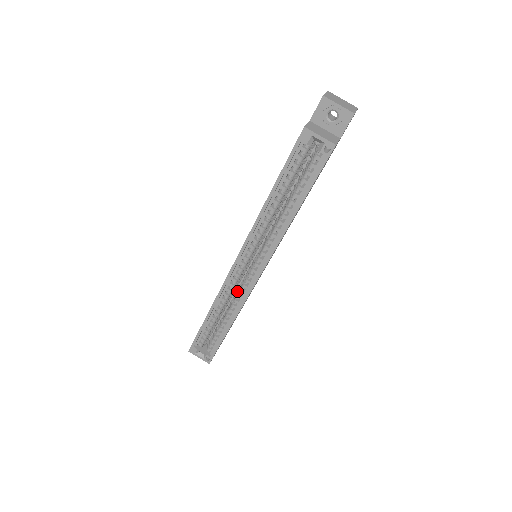
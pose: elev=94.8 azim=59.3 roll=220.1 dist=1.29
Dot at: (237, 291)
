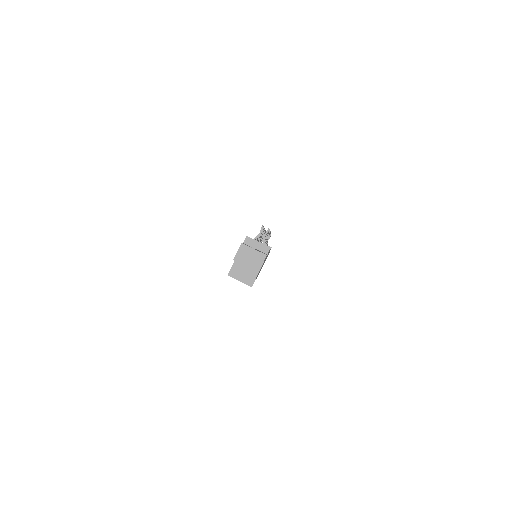
Dot at: occluded
